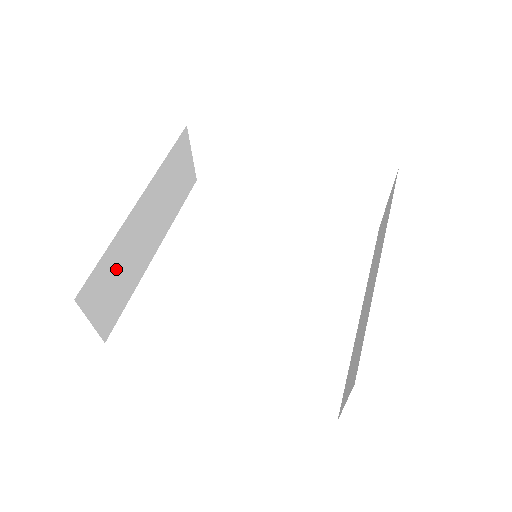
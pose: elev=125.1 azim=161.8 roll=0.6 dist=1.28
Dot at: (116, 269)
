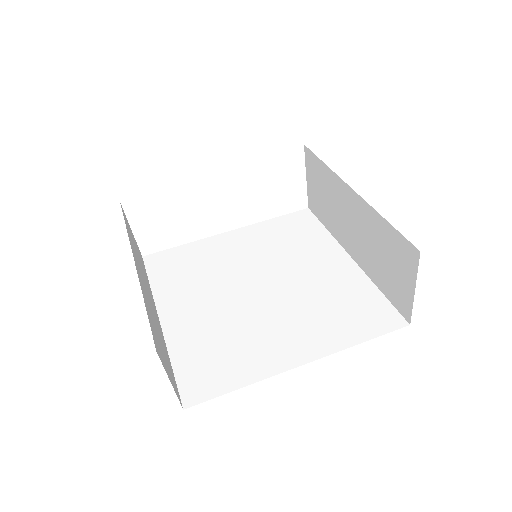
Dot at: (155, 328)
